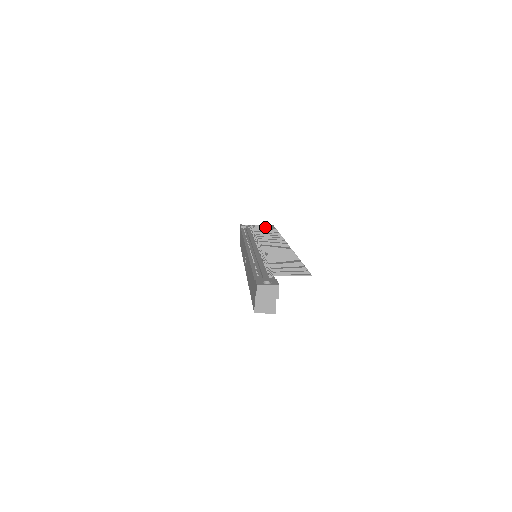
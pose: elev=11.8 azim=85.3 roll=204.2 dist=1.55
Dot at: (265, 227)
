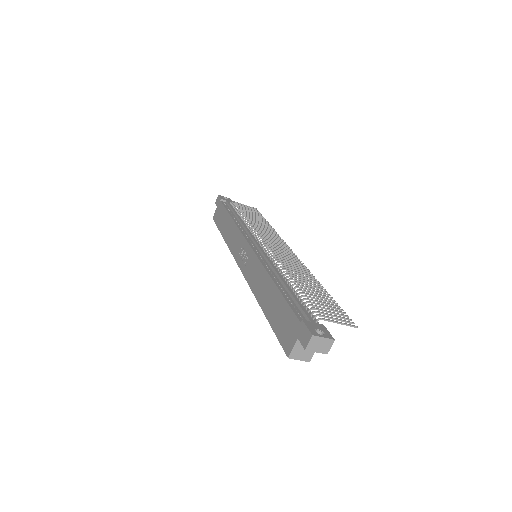
Dot at: (250, 210)
